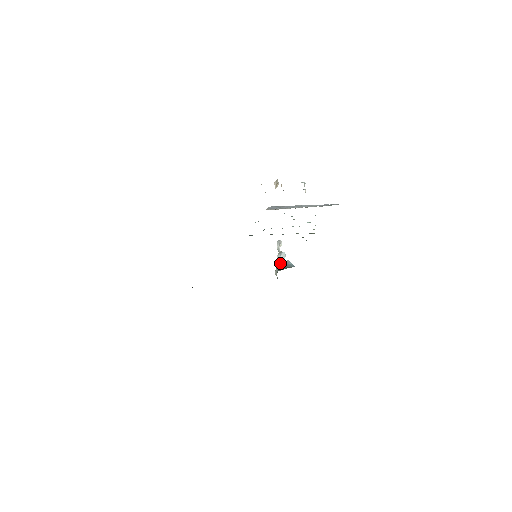
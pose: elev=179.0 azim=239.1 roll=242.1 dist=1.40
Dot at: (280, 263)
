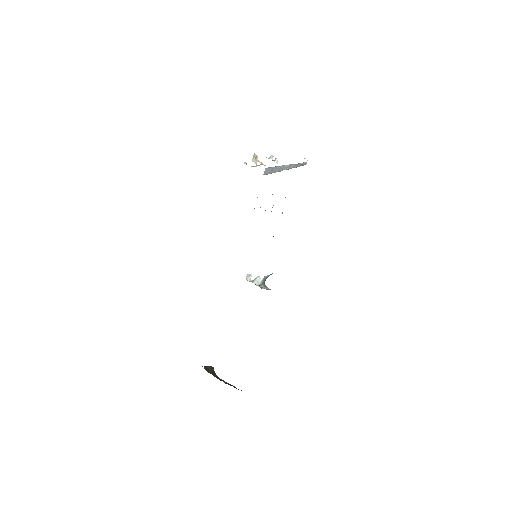
Dot at: (259, 284)
